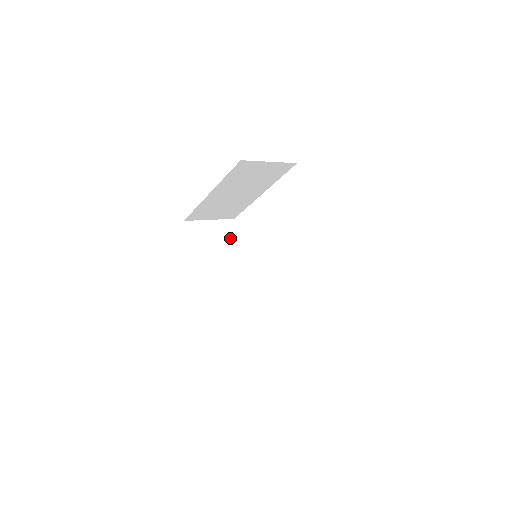
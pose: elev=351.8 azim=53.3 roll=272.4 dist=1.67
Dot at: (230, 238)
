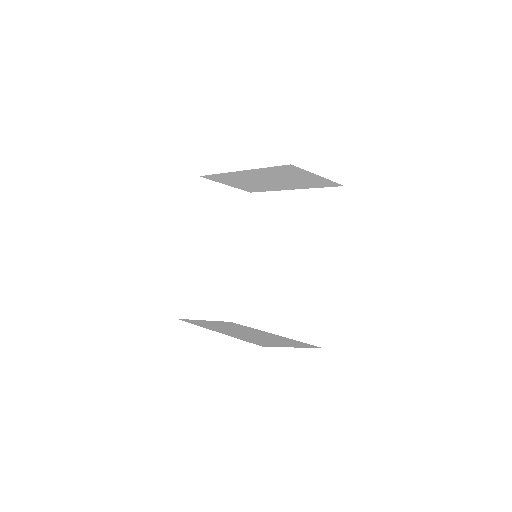
Dot at: (237, 212)
